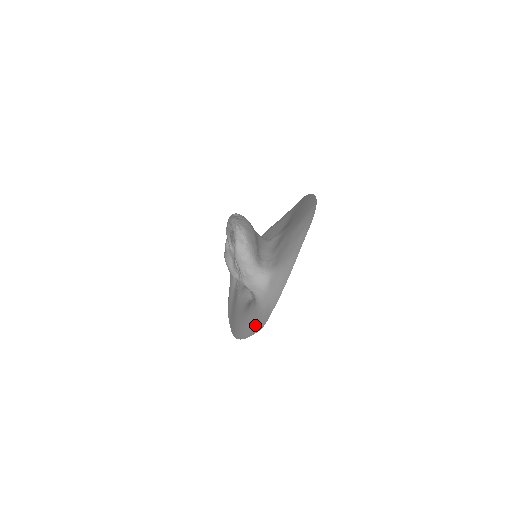
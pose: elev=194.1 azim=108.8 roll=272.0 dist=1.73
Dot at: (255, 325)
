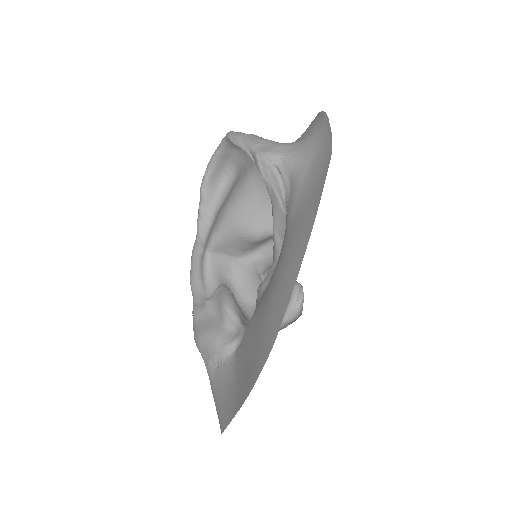
Dot at: (316, 183)
